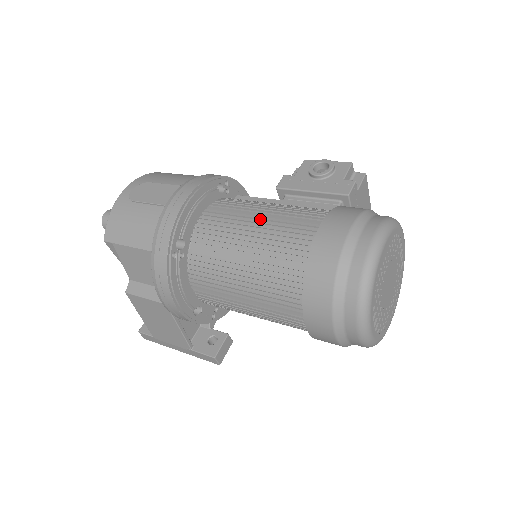
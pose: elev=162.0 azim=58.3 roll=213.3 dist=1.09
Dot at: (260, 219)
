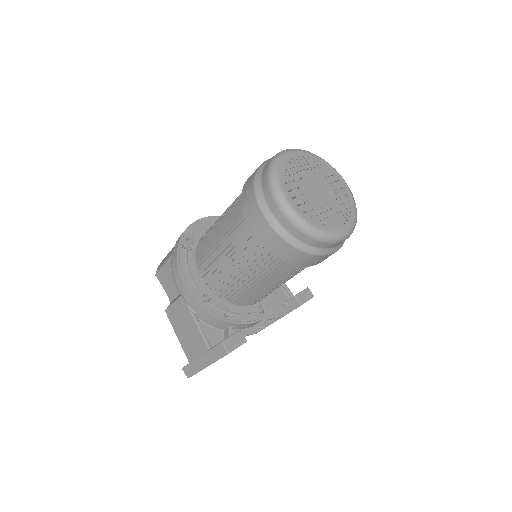
Dot at: occluded
